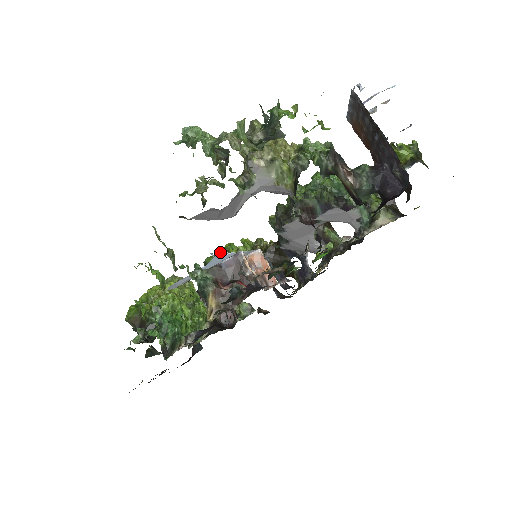
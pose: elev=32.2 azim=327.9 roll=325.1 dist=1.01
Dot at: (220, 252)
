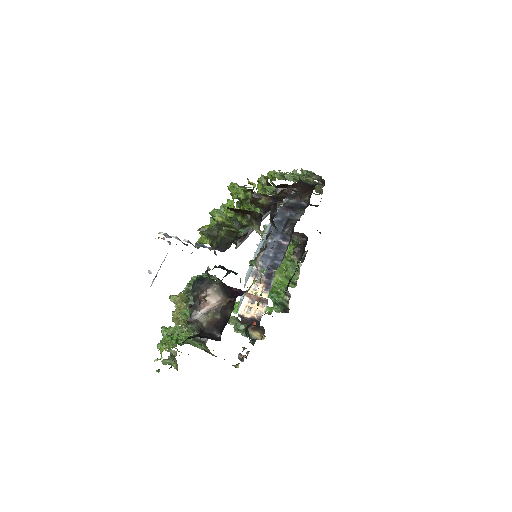
Dot at: occluded
